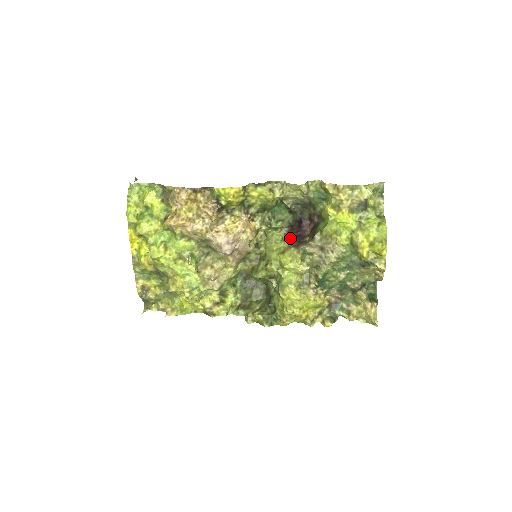
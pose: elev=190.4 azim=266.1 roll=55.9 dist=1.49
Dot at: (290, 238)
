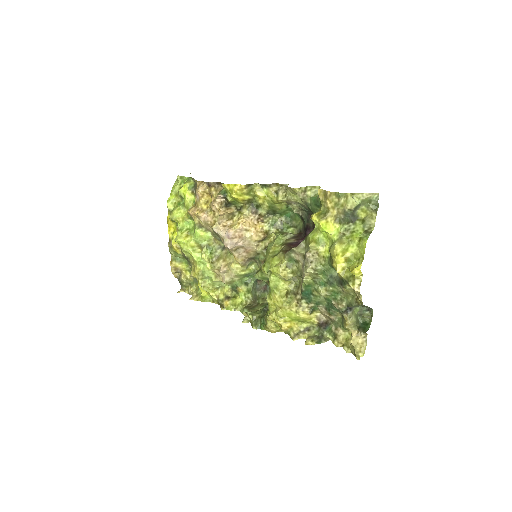
Dot at: (288, 243)
